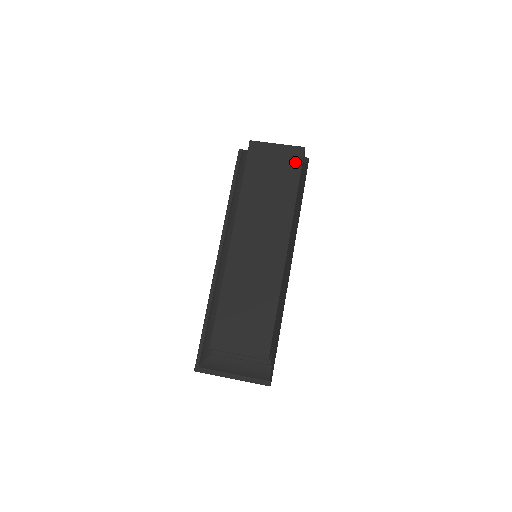
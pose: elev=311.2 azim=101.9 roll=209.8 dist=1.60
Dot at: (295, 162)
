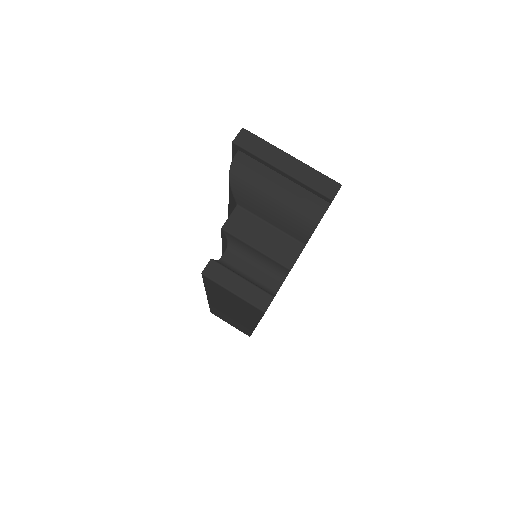
Dot at: (255, 311)
